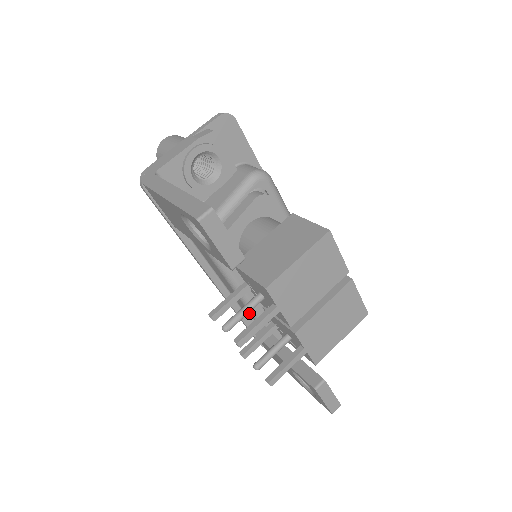
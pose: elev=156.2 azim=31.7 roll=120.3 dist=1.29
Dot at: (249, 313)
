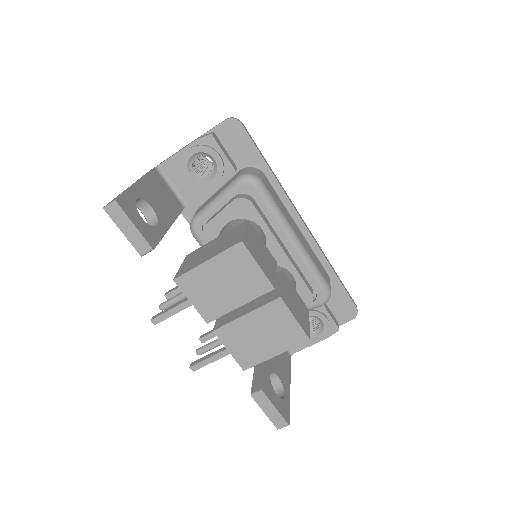
Dot at: occluded
